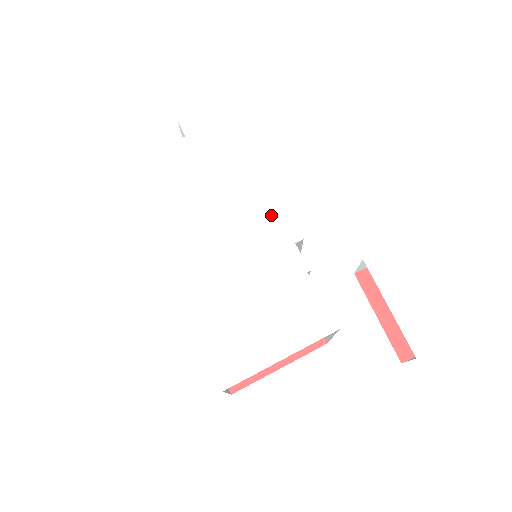
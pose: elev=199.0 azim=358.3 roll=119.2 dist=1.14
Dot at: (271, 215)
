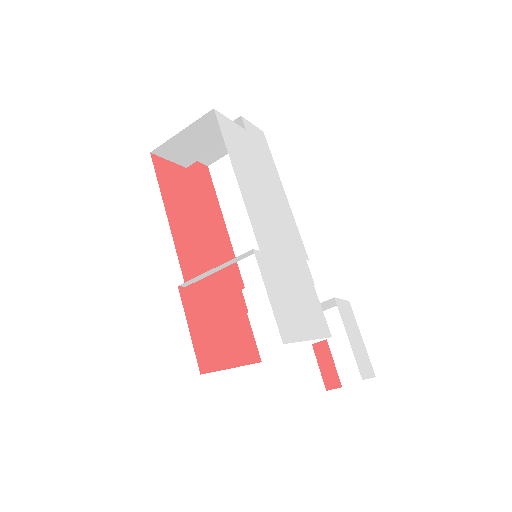
Dot at: (294, 230)
